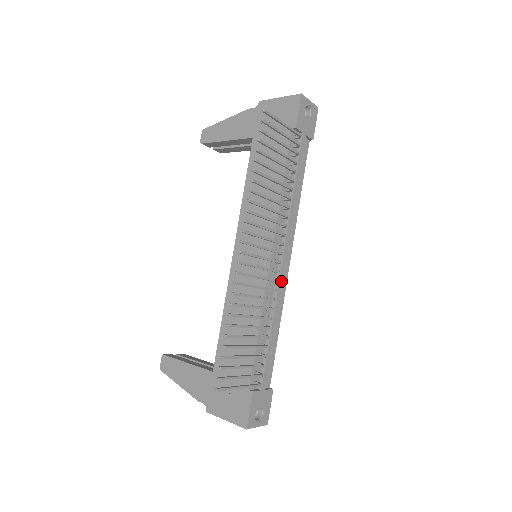
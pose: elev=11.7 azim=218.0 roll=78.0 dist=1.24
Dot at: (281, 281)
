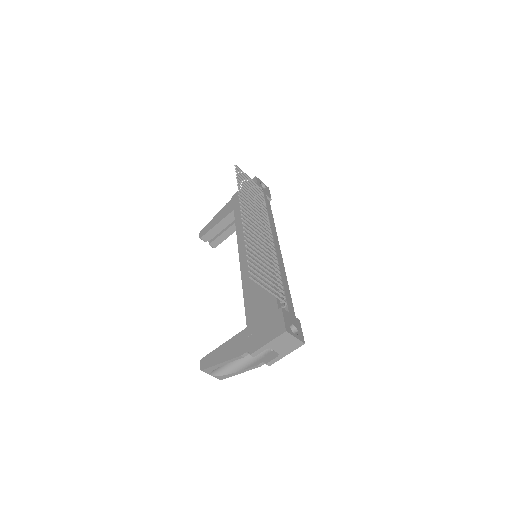
Dot at: (278, 254)
